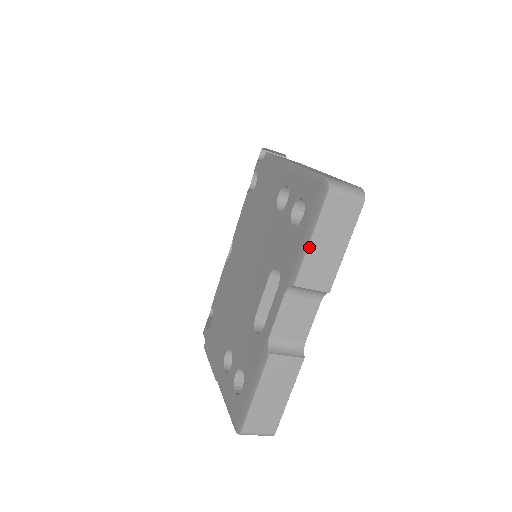
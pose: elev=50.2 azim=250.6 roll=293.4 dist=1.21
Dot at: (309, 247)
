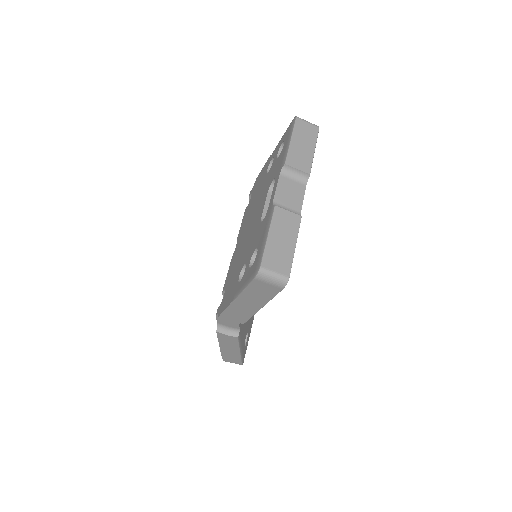
Dot at: (290, 144)
